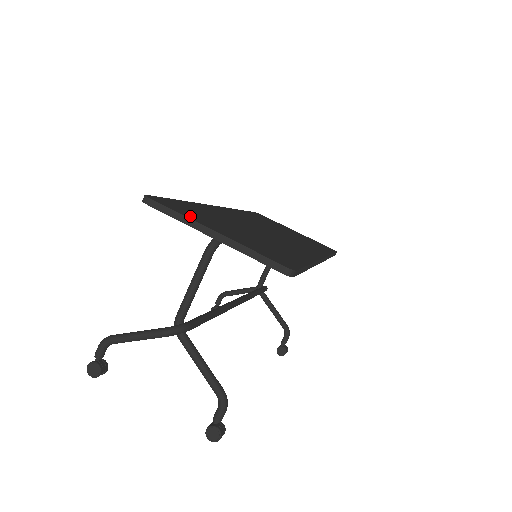
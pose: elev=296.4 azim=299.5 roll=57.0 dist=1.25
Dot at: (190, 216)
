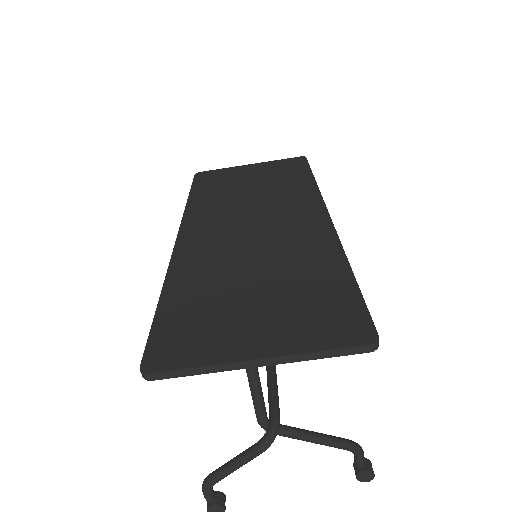
Dot at: (210, 353)
